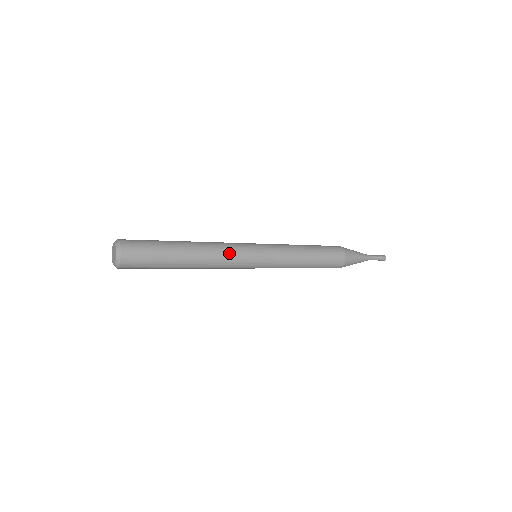
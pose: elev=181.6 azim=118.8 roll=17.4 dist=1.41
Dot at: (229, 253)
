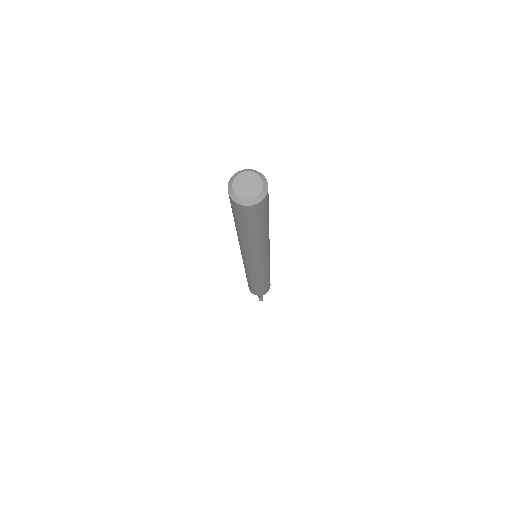
Dot at: (269, 241)
